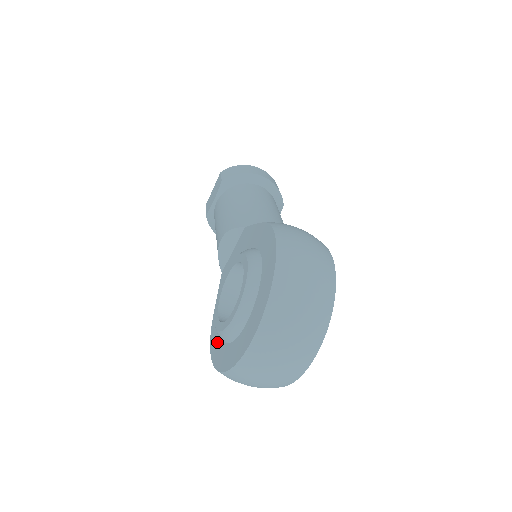
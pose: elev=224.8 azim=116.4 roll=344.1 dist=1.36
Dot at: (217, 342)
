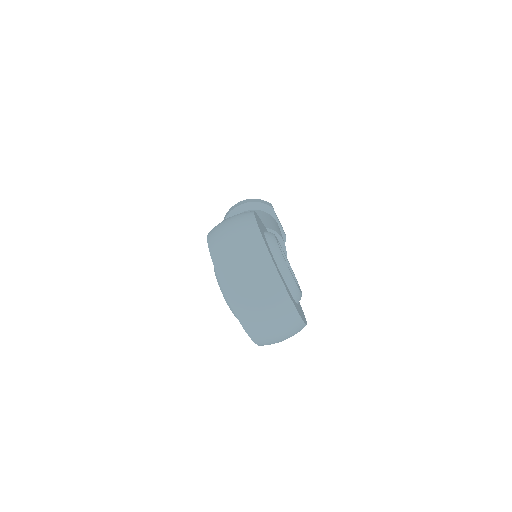
Dot at: occluded
